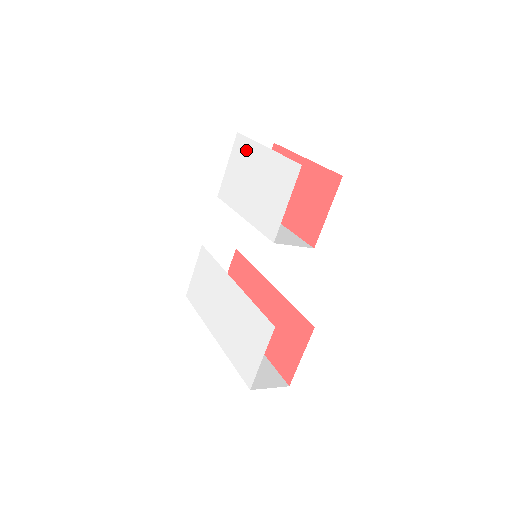
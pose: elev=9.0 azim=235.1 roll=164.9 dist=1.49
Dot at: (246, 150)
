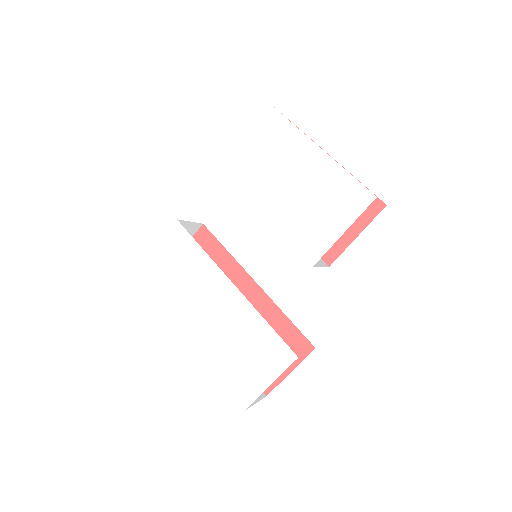
Dot at: (283, 135)
